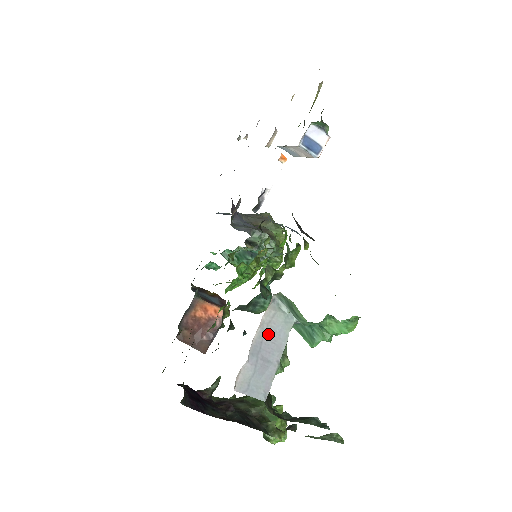
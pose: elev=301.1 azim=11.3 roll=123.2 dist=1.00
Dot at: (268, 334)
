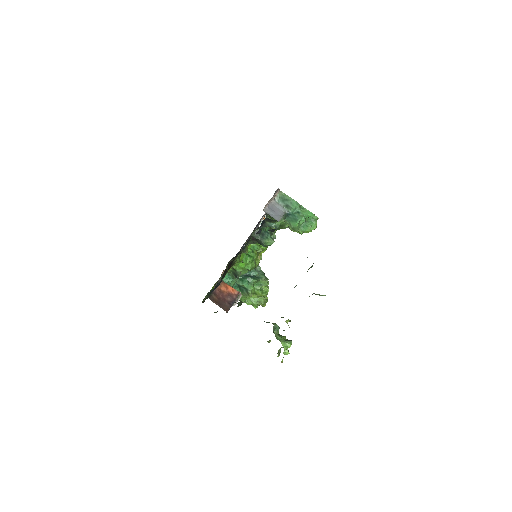
Dot at: (275, 207)
